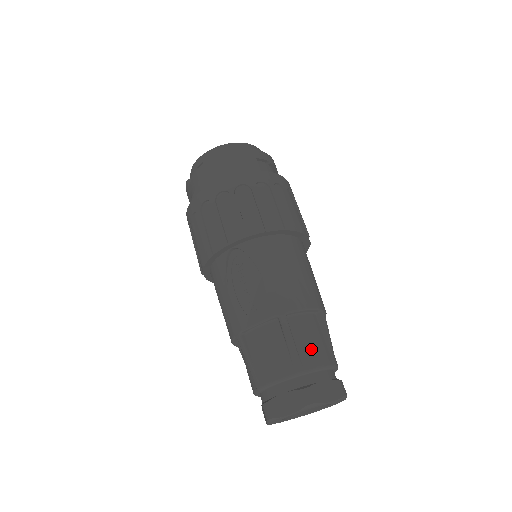
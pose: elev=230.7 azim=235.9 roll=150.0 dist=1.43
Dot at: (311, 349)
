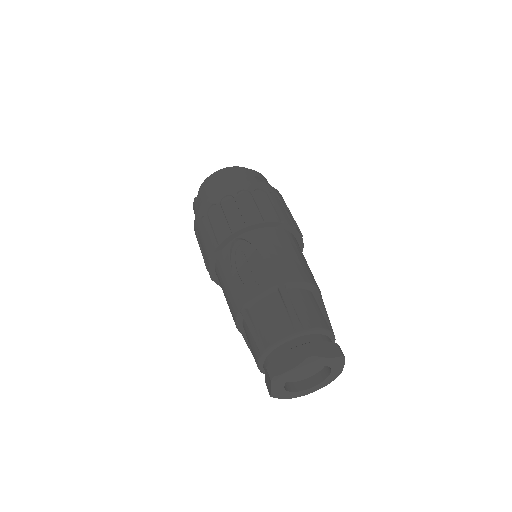
Dot at: (309, 314)
